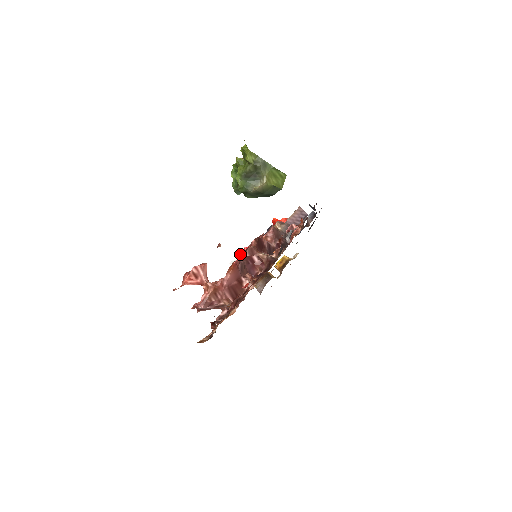
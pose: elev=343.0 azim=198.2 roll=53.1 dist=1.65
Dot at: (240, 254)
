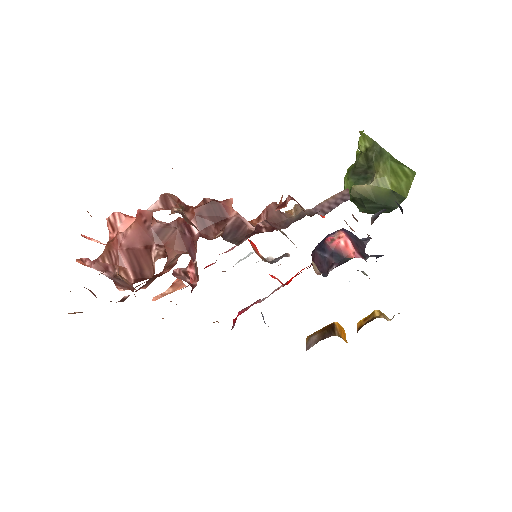
Dot at: (250, 254)
